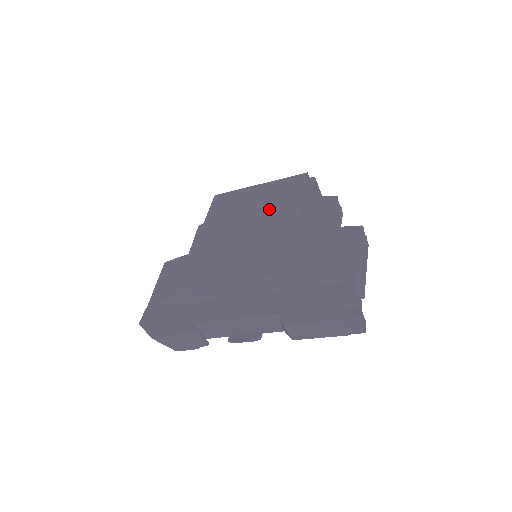
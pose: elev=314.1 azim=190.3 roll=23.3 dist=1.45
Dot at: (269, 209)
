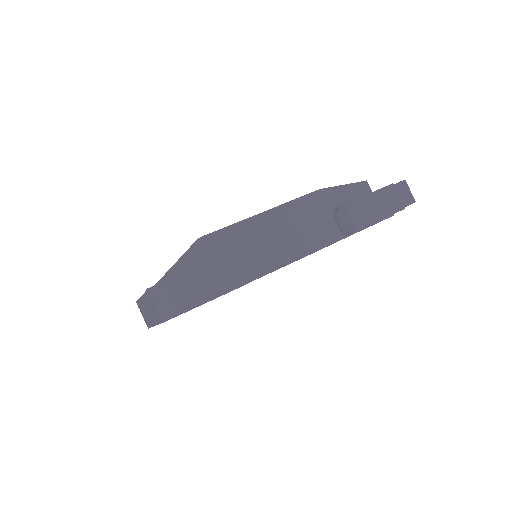
Dot at: occluded
